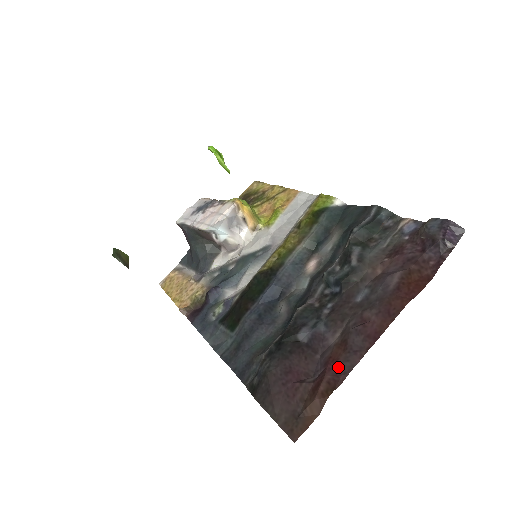
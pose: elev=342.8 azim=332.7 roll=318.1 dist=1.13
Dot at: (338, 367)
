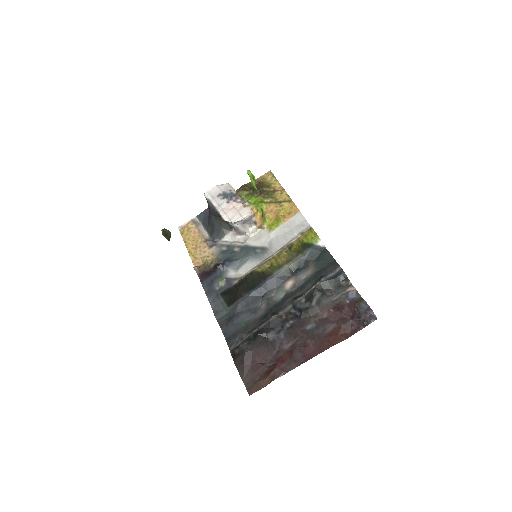
Dot at: (284, 366)
